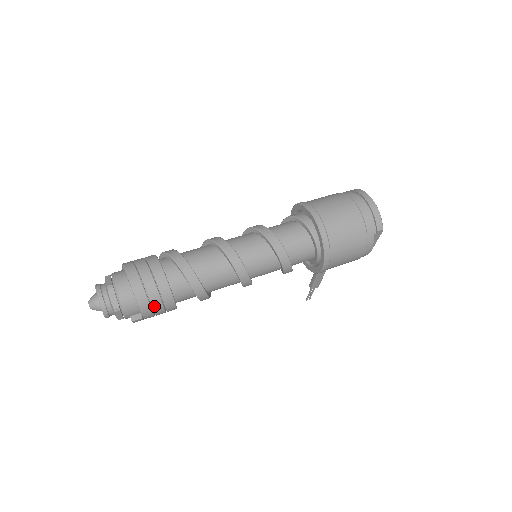
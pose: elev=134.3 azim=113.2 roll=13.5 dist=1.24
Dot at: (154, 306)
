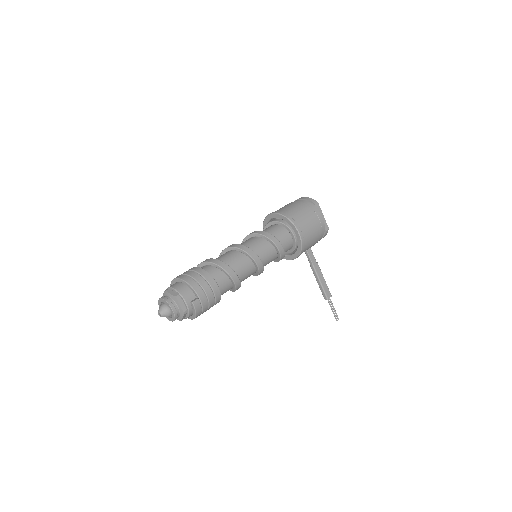
Dot at: (201, 284)
